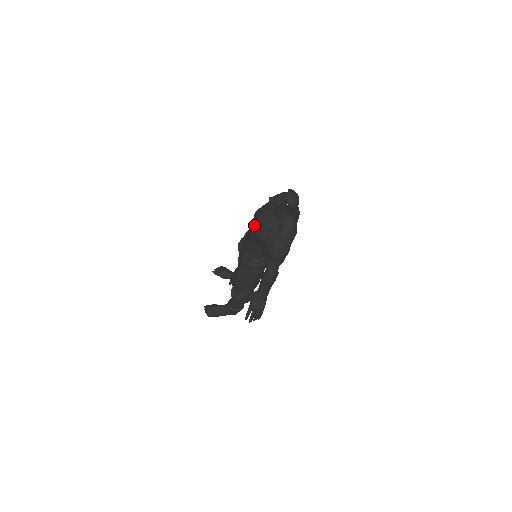
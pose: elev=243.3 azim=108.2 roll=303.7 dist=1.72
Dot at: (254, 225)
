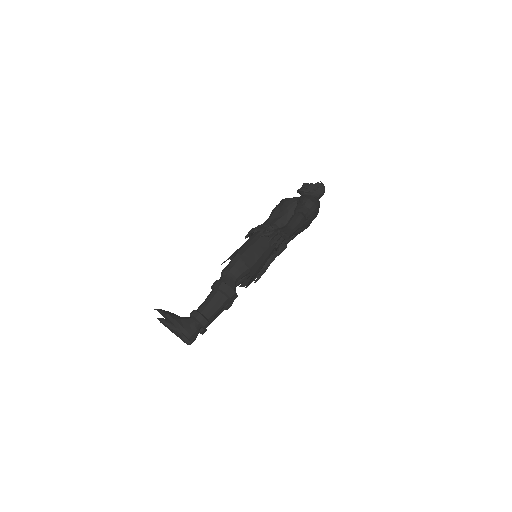
Dot at: (284, 199)
